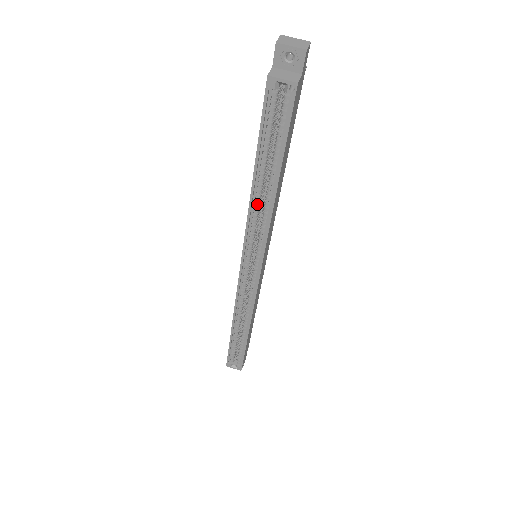
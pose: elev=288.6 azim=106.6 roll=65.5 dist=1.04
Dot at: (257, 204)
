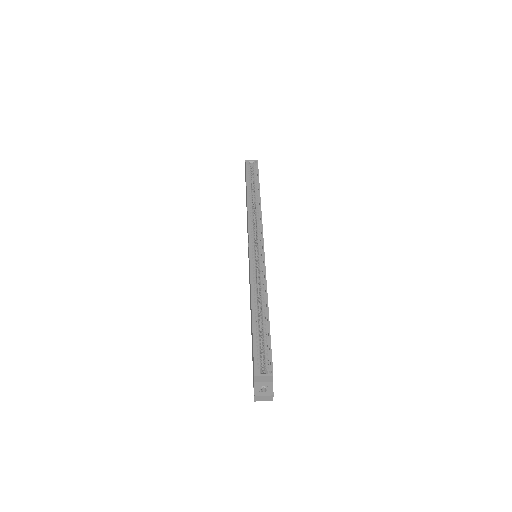
Dot at: (251, 207)
